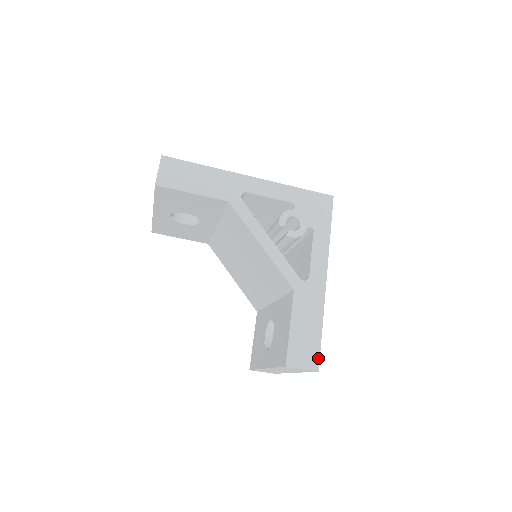
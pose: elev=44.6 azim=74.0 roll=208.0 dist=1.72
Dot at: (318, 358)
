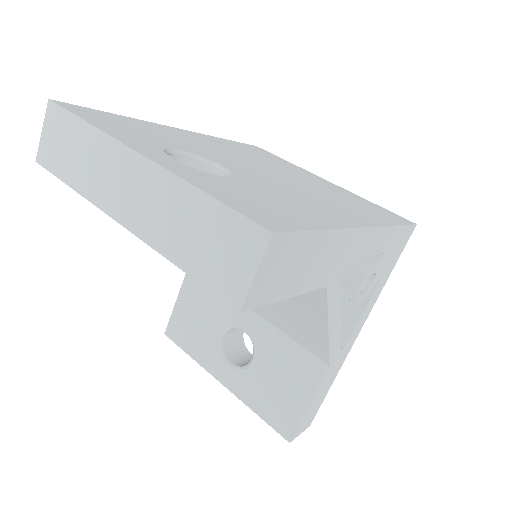
Dot at: (315, 415)
